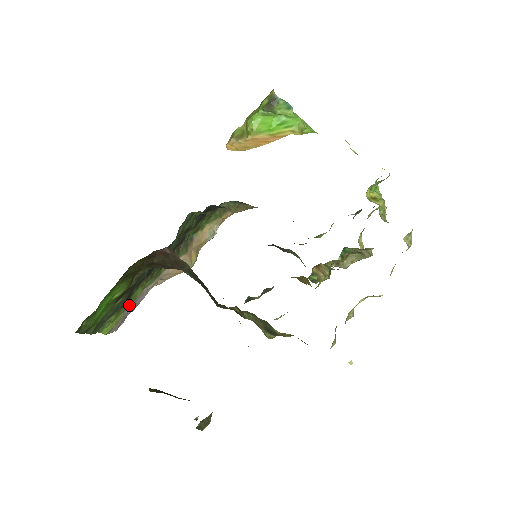
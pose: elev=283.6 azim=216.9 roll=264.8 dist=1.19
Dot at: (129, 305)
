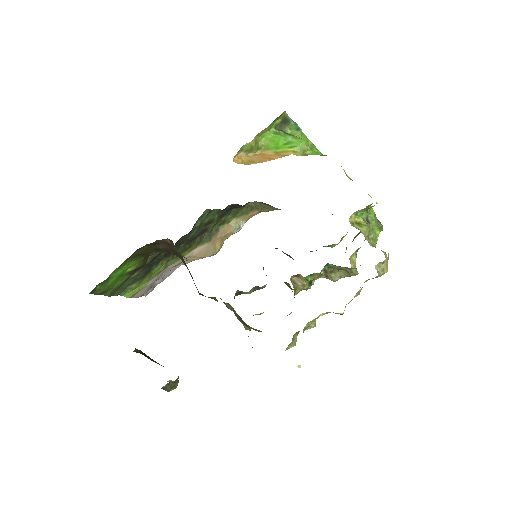
Dot at: (152, 277)
